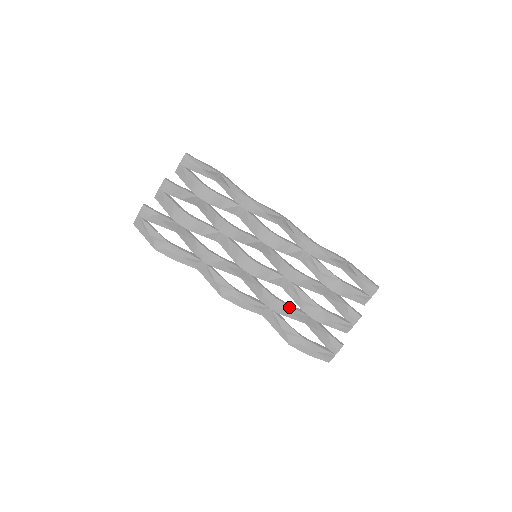
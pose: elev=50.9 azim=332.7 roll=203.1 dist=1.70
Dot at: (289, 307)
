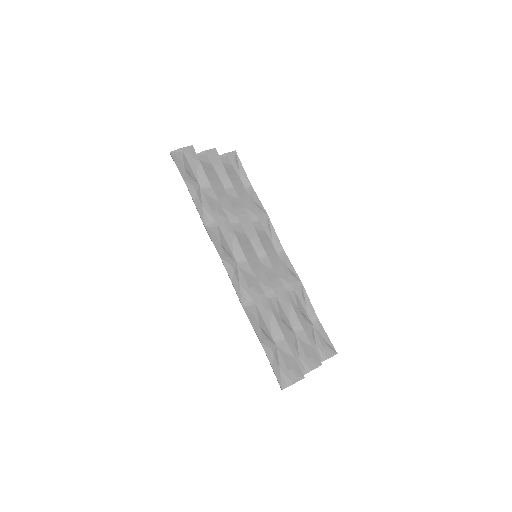
Dot at: (271, 312)
